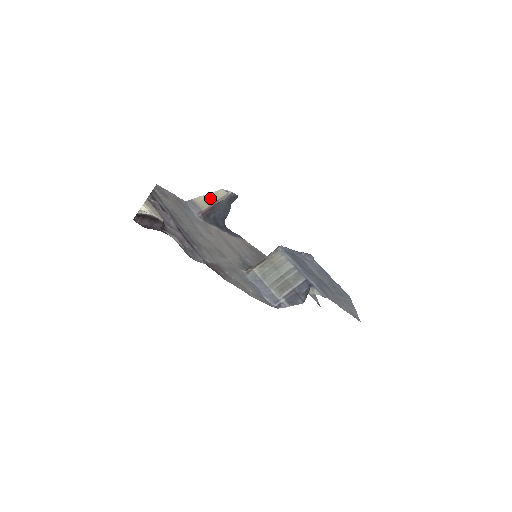
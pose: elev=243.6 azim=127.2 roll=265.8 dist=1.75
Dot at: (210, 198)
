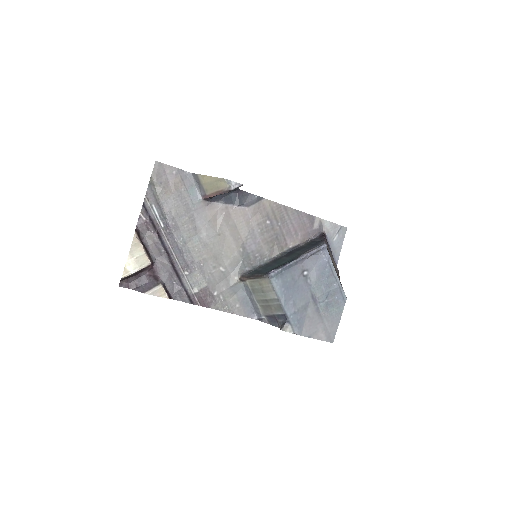
Dot at: (213, 183)
